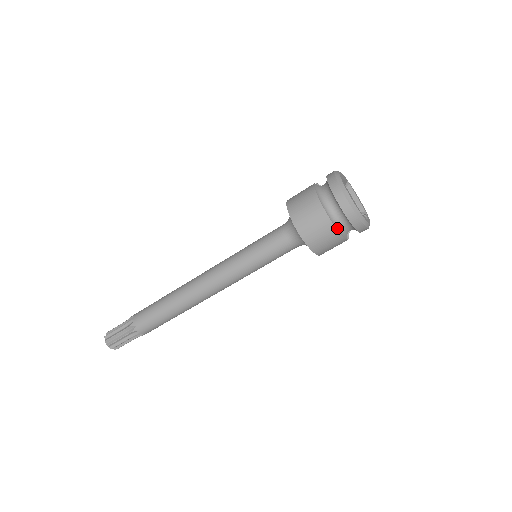
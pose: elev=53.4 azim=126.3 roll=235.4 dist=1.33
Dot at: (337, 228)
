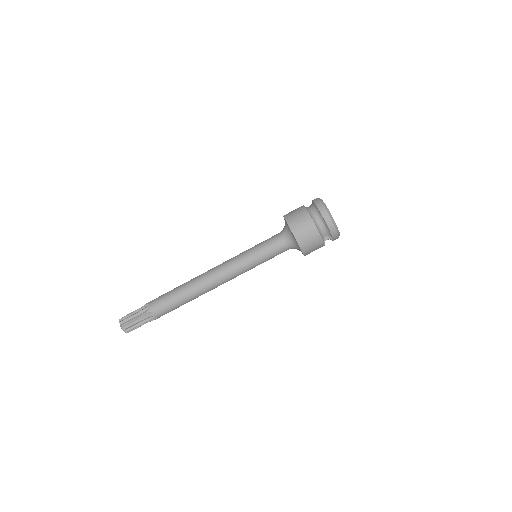
Dot at: (318, 229)
